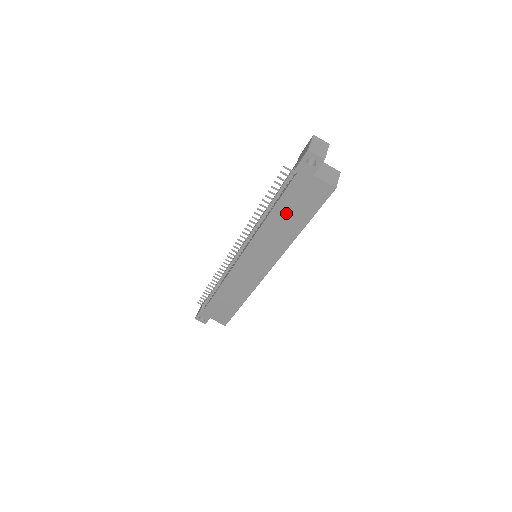
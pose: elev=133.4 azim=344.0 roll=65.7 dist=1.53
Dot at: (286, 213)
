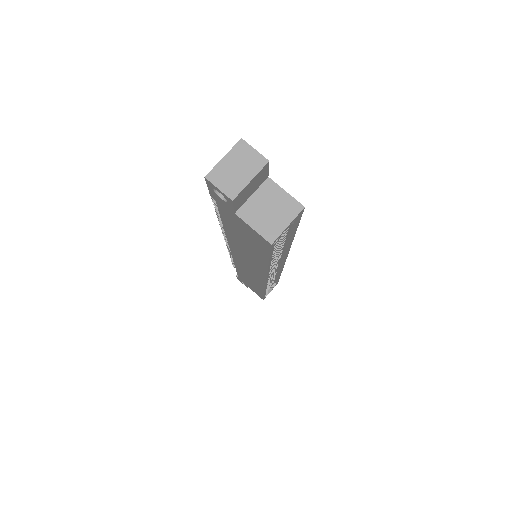
Dot at: (239, 239)
